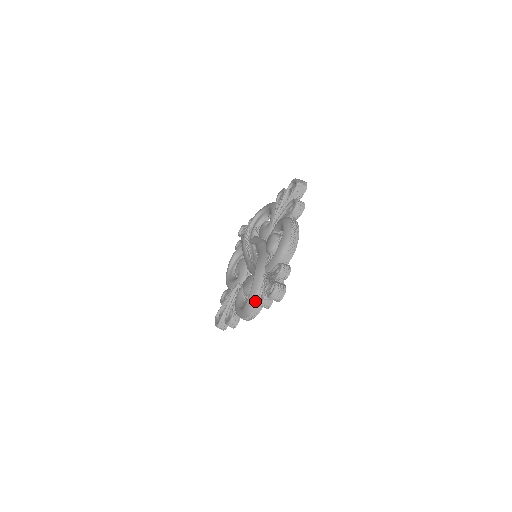
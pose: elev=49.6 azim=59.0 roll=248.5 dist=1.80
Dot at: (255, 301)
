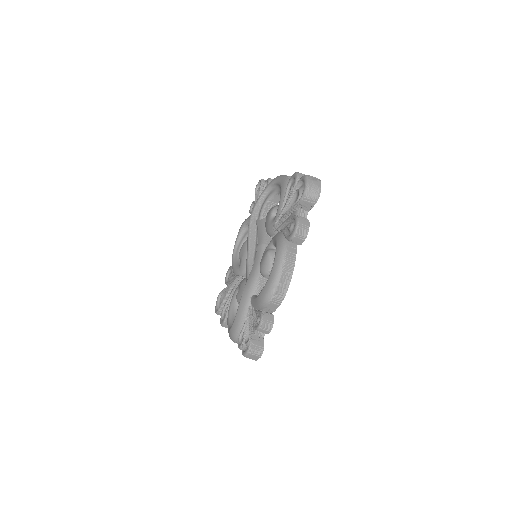
Dot at: (237, 335)
